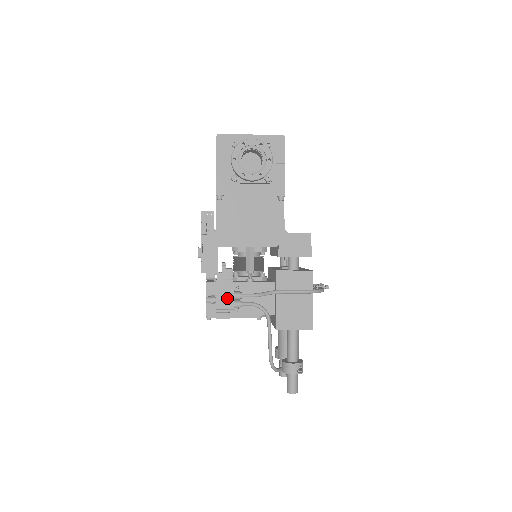
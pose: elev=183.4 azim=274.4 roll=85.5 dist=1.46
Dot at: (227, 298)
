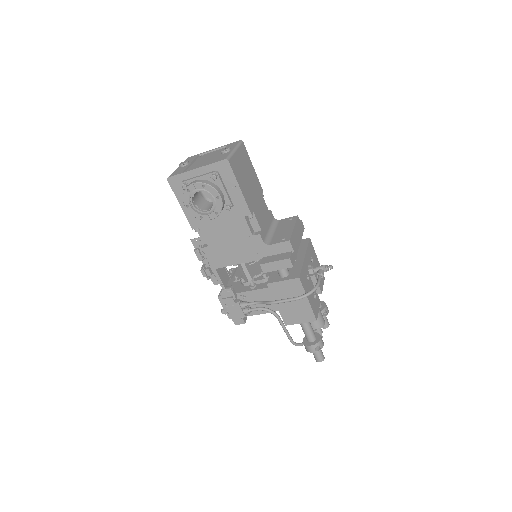
Dot at: (236, 310)
